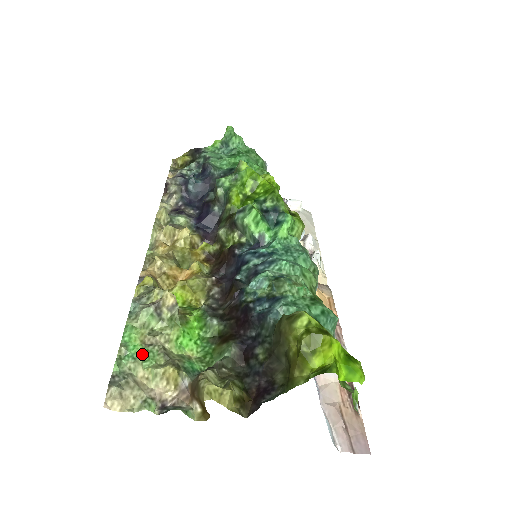
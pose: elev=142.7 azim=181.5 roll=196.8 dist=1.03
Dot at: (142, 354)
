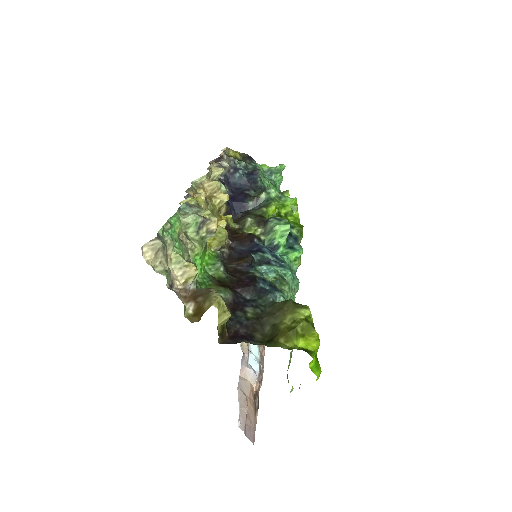
Dot at: (177, 241)
